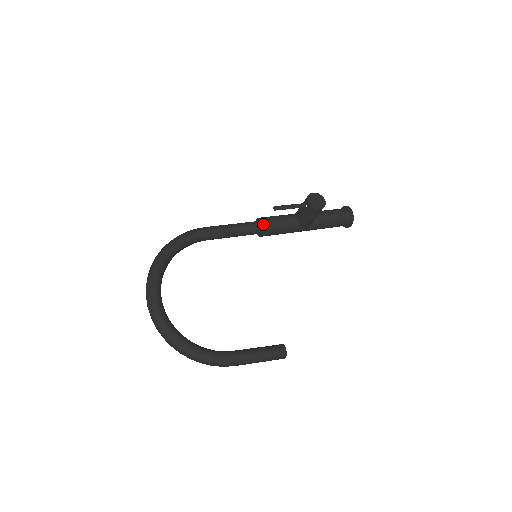
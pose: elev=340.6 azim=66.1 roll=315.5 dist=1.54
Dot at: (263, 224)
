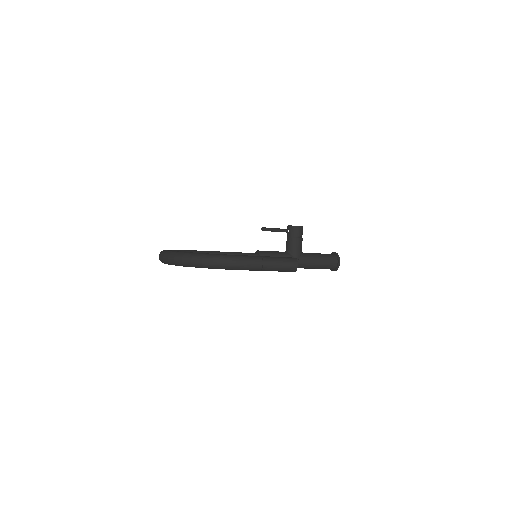
Dot at: (258, 251)
